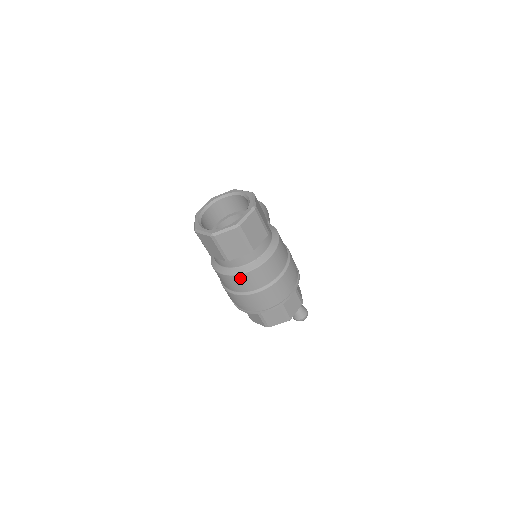
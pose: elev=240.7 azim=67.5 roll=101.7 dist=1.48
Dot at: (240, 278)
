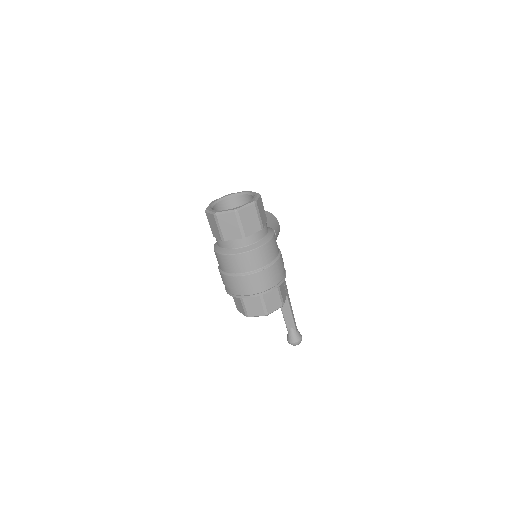
Dot at: (230, 258)
